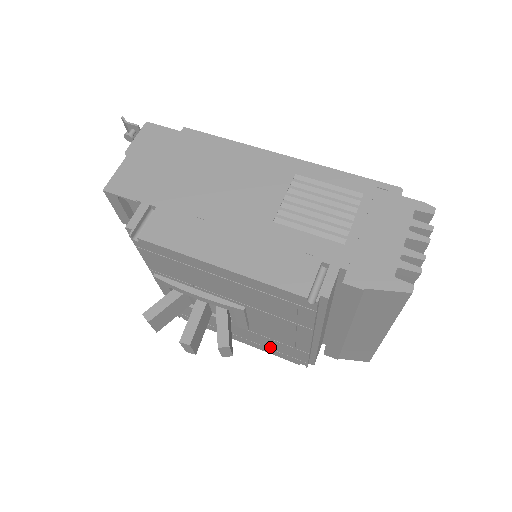
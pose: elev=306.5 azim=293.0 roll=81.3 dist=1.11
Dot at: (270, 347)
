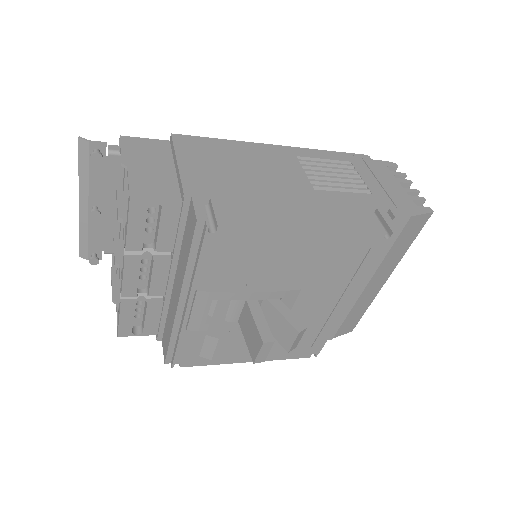
Dot at: occluded
